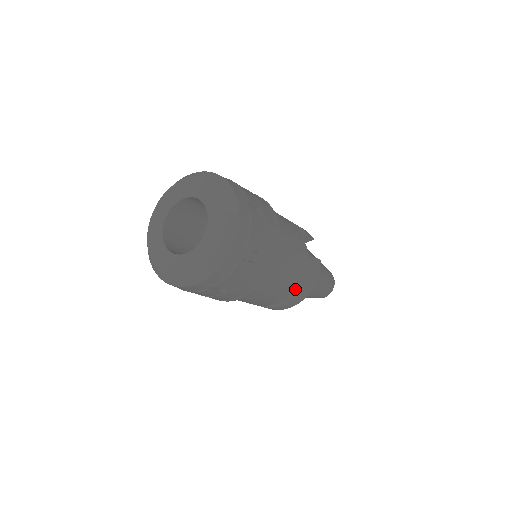
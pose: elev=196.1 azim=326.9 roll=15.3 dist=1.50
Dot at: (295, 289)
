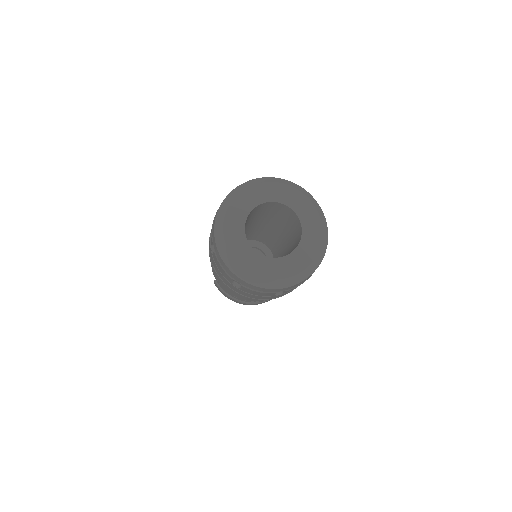
Dot at: occluded
